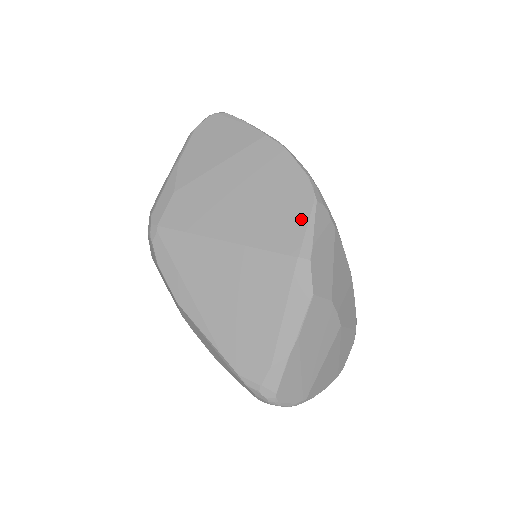
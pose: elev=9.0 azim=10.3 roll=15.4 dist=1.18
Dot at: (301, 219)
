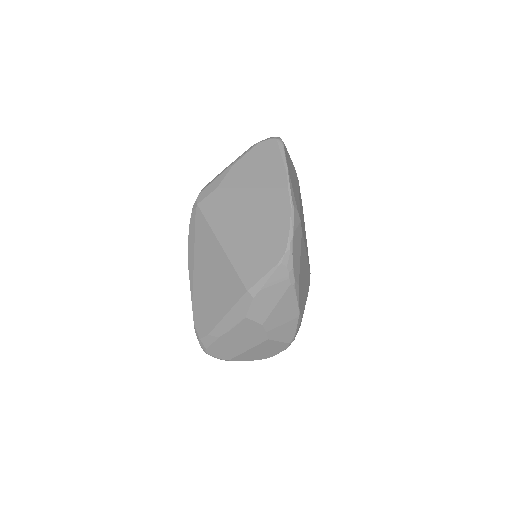
Dot at: (265, 268)
